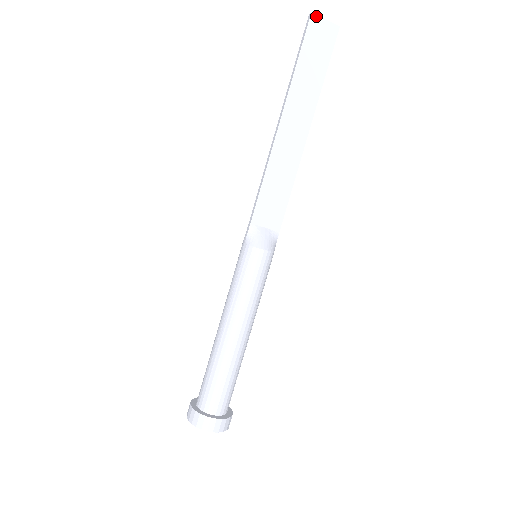
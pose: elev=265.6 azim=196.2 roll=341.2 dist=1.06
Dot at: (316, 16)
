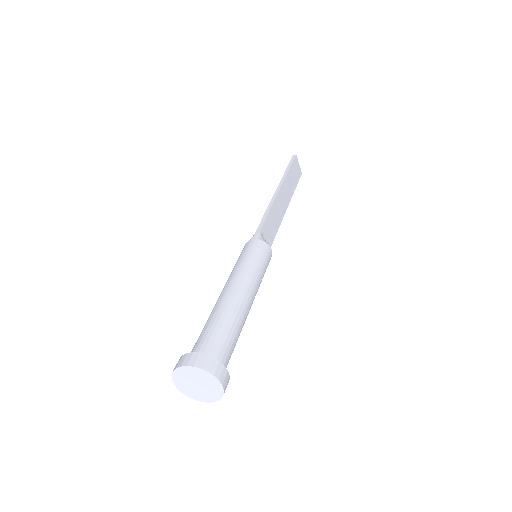
Dot at: (297, 158)
